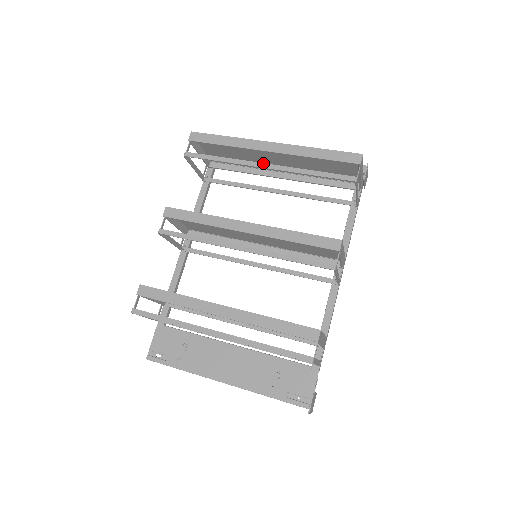
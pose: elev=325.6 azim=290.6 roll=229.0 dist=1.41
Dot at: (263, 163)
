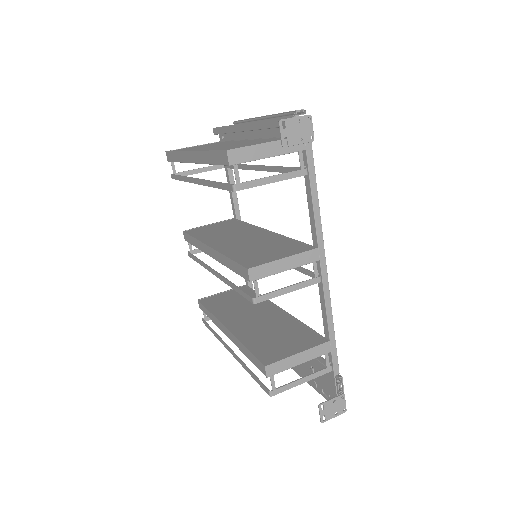
Dot at: (194, 178)
